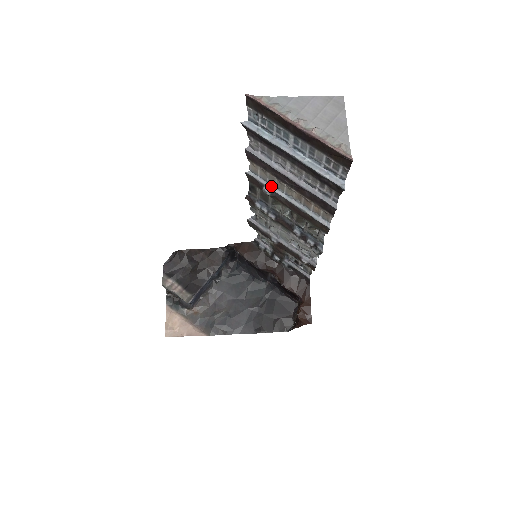
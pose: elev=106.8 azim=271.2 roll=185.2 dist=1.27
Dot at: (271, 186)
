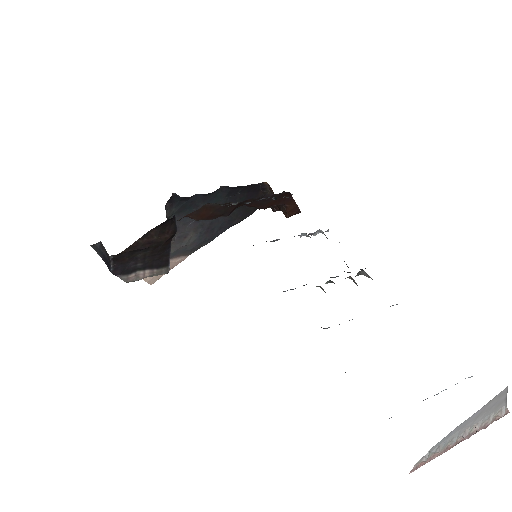
Dot at: occluded
